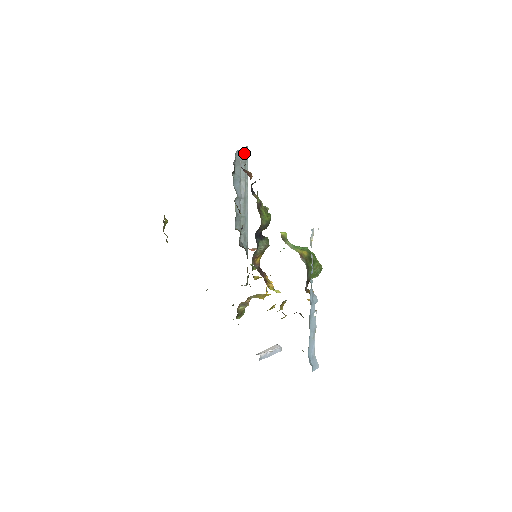
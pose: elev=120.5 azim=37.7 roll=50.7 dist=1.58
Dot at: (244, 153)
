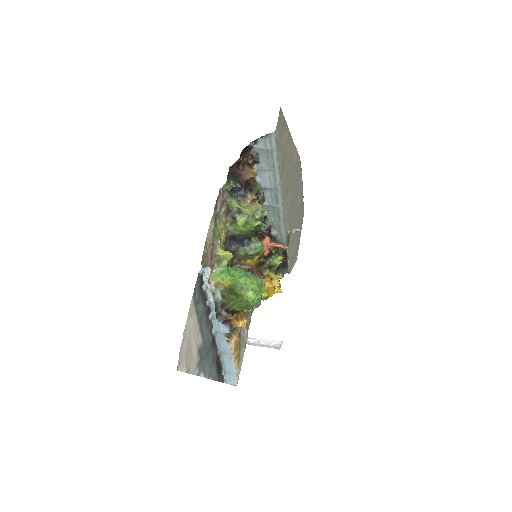
Dot at: (270, 140)
